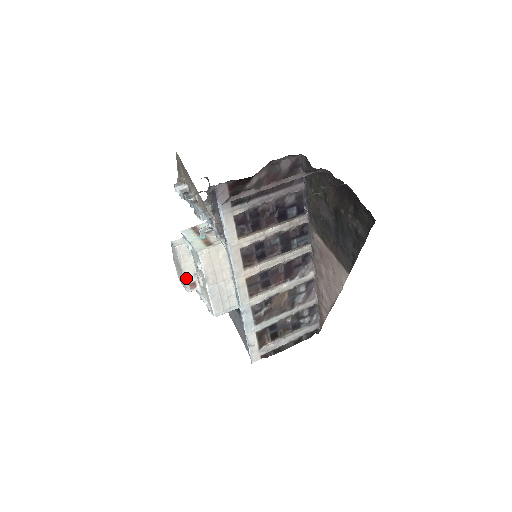
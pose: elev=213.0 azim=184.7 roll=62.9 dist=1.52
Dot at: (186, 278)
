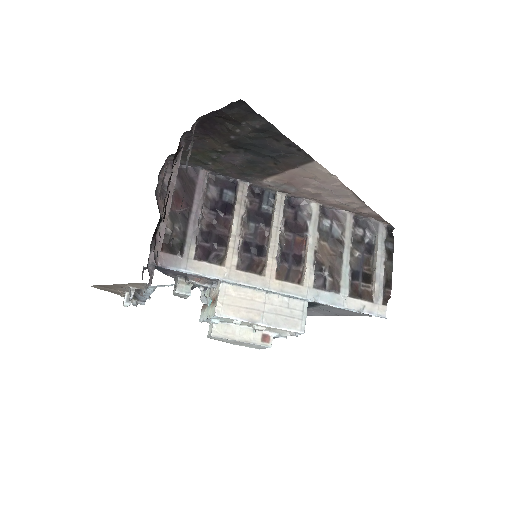
Dot at: (253, 342)
